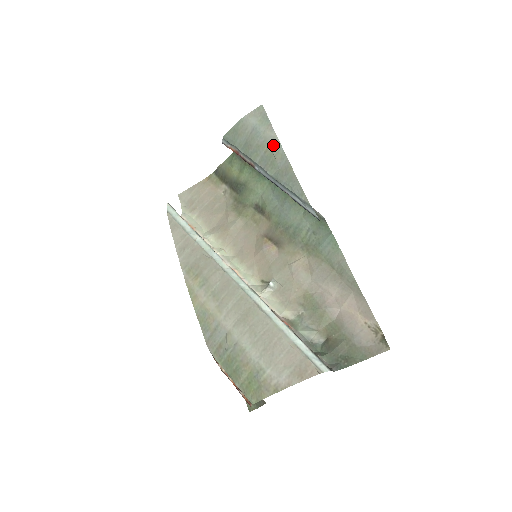
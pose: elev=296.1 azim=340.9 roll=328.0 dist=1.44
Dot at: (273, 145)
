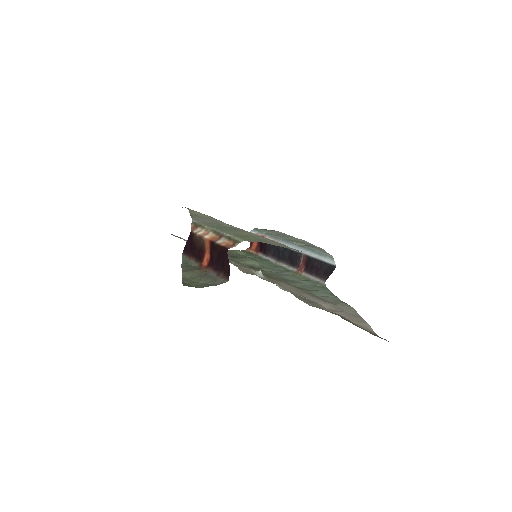
Dot at: occluded
